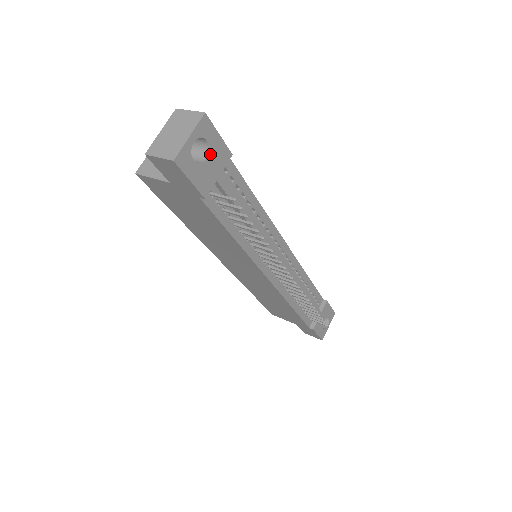
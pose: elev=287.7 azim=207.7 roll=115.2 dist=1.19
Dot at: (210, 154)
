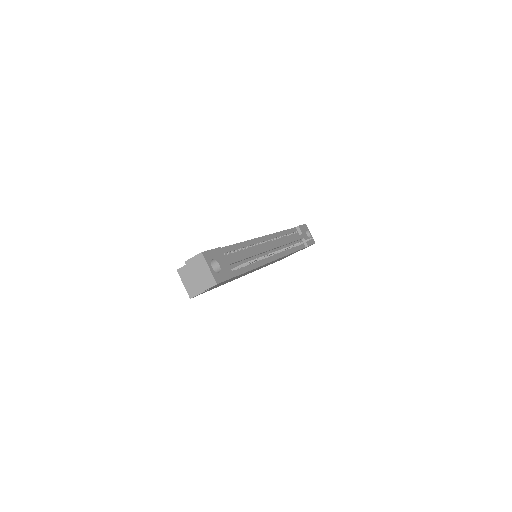
Dot at: (218, 261)
